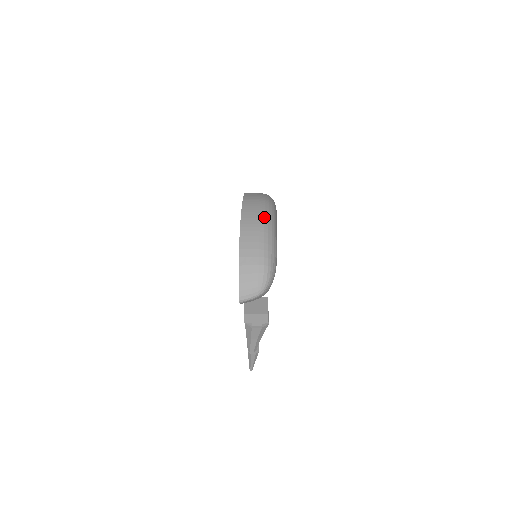
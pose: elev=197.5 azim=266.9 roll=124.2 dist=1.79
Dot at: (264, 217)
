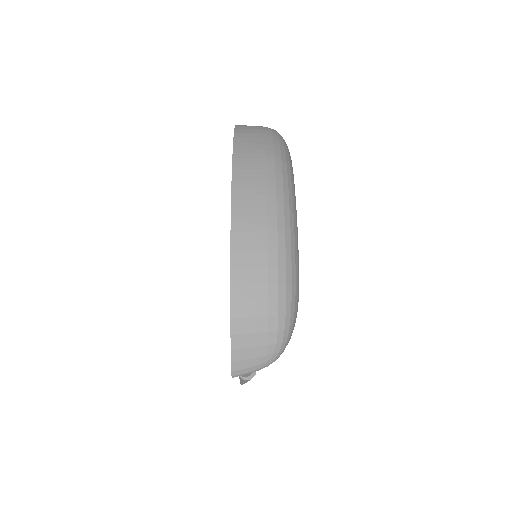
Dot at: (276, 205)
